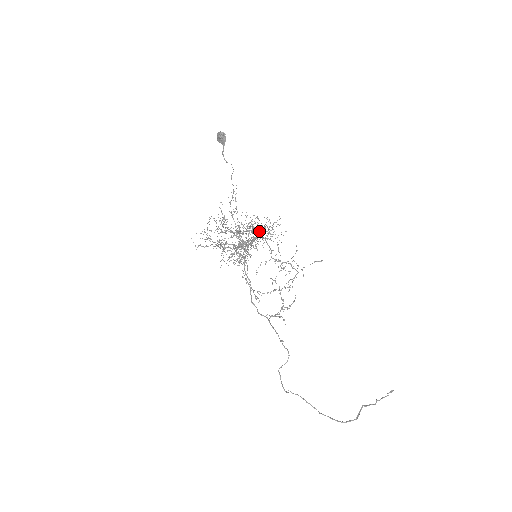
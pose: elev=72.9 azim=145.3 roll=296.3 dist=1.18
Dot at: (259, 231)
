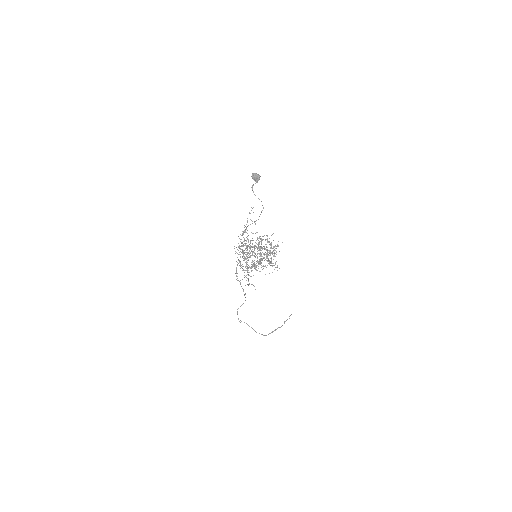
Dot at: occluded
